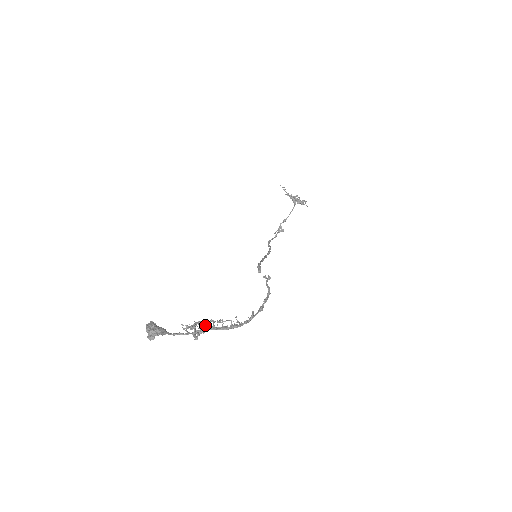
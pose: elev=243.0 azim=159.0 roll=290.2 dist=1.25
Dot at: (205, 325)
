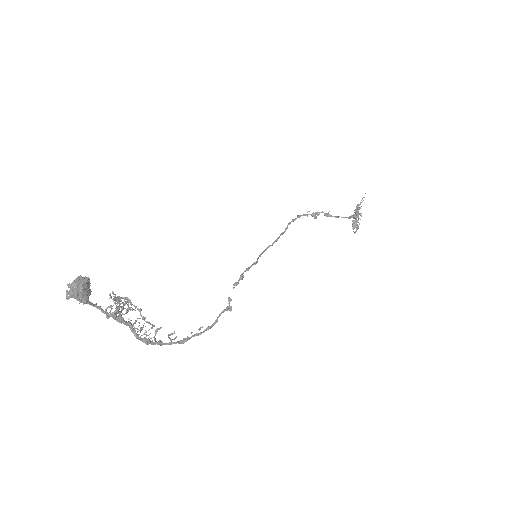
Dot at: (130, 308)
